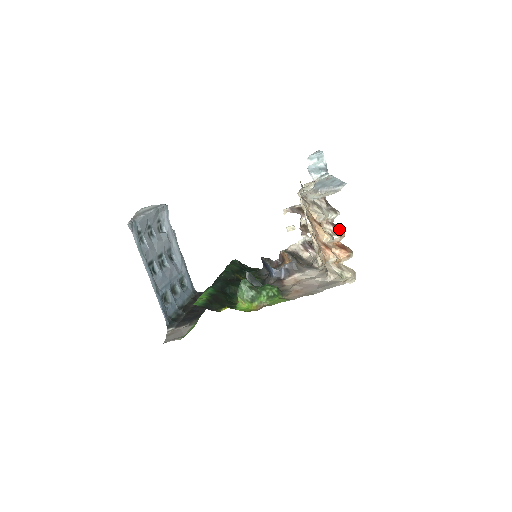
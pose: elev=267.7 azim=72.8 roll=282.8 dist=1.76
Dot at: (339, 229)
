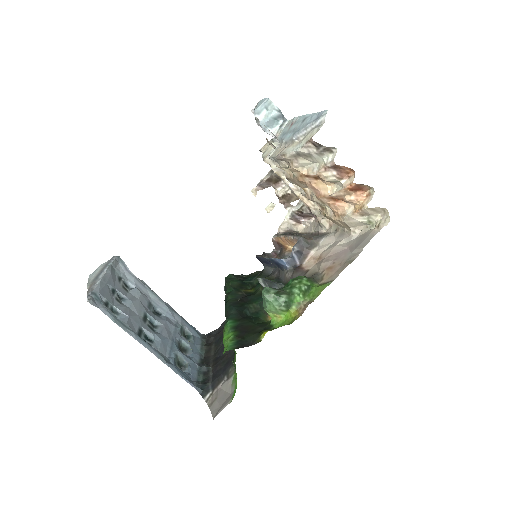
Dot at: (343, 169)
